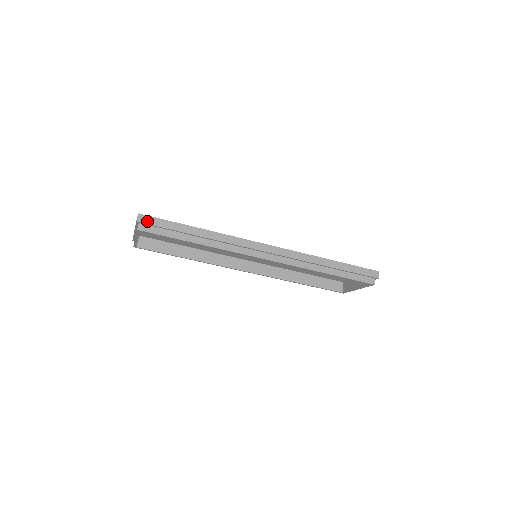
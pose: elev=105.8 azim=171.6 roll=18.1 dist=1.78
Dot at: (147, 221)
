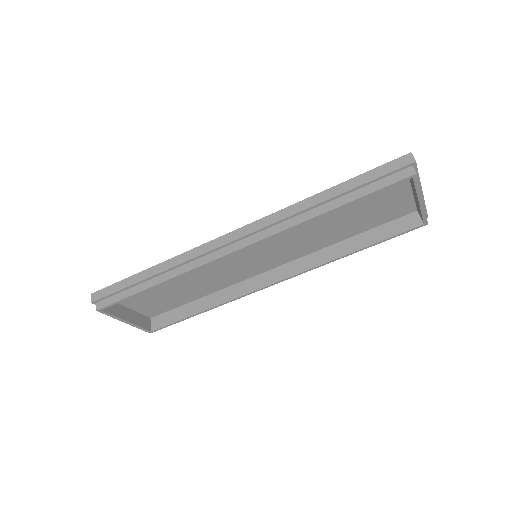
Dot at: (100, 296)
